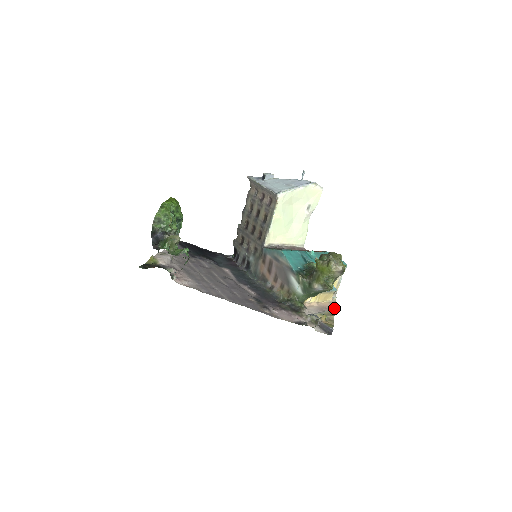
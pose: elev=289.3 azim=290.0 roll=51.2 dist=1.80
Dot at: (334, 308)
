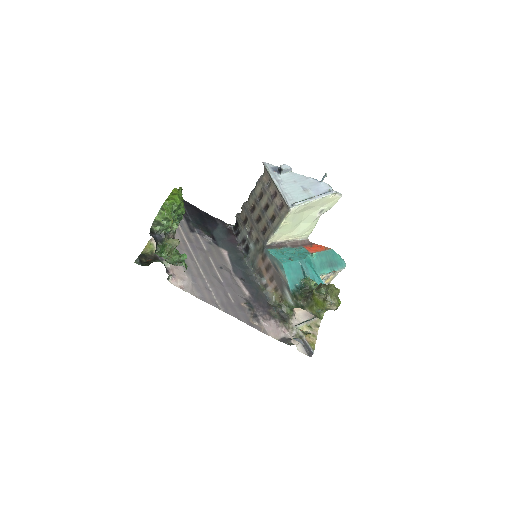
Dot at: occluded
